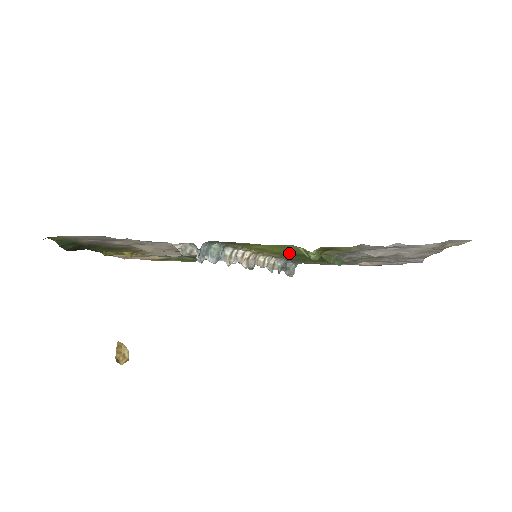
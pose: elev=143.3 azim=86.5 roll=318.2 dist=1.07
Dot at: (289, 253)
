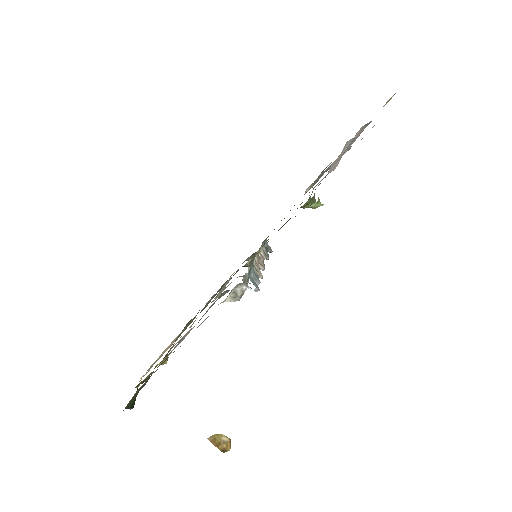
Dot at: occluded
